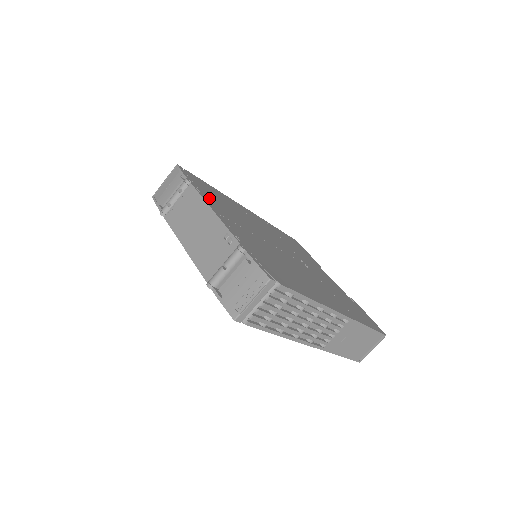
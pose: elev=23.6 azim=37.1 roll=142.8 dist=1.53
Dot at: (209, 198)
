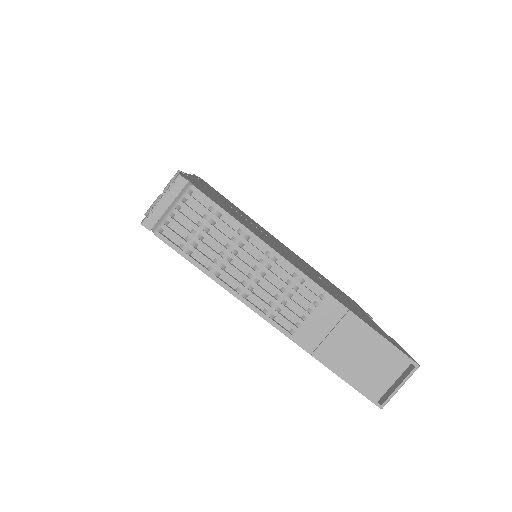
Dot at: occluded
